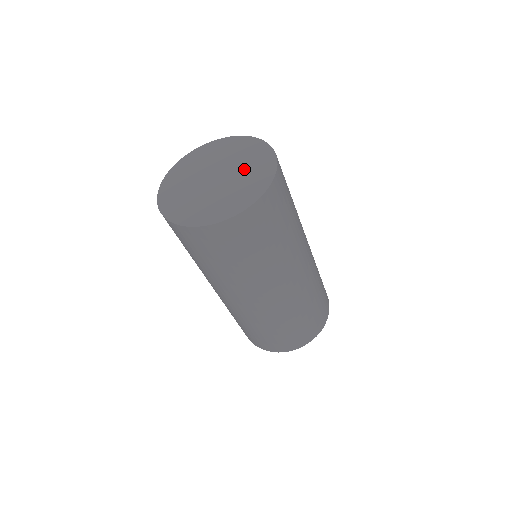
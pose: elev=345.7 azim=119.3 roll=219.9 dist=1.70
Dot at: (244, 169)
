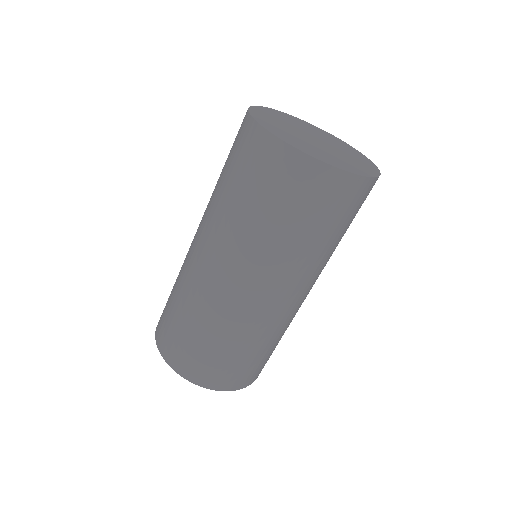
Dot at: (334, 142)
